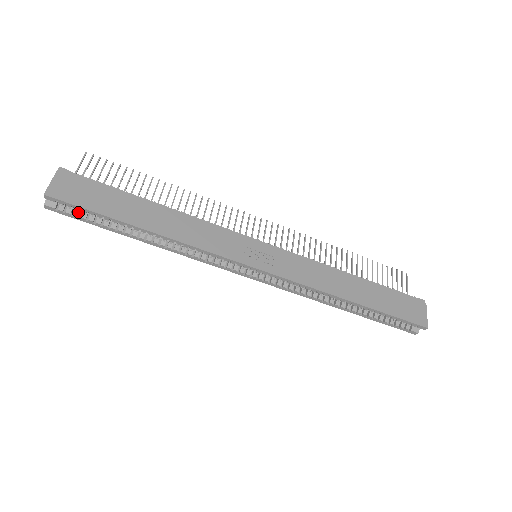
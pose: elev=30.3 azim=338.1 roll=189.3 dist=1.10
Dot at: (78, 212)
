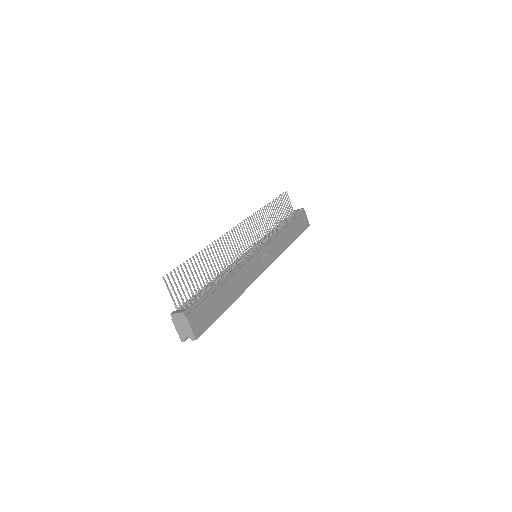
Dot at: occluded
